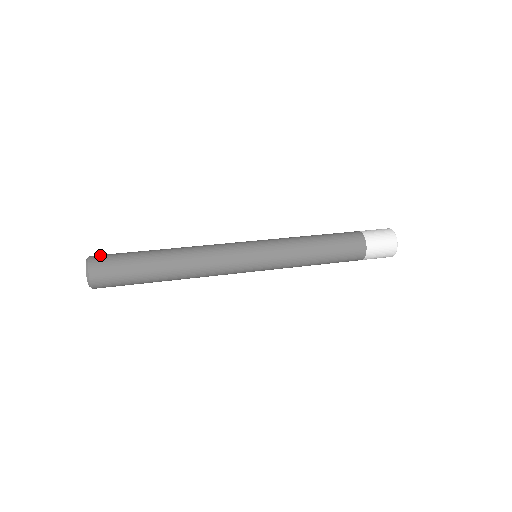
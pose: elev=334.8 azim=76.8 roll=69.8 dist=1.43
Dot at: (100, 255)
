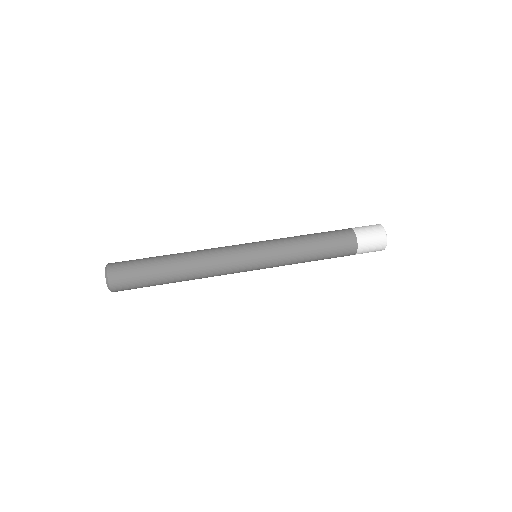
Dot at: (117, 271)
